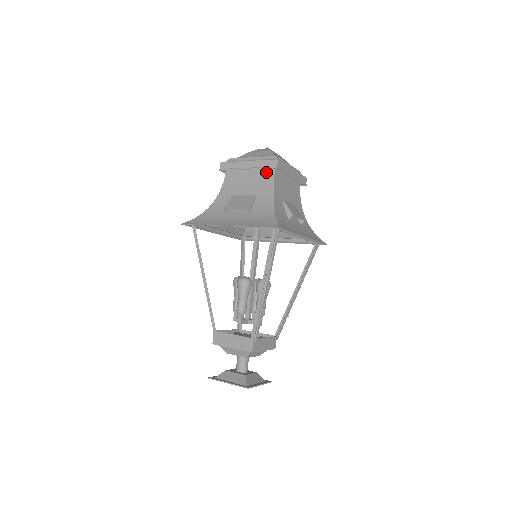
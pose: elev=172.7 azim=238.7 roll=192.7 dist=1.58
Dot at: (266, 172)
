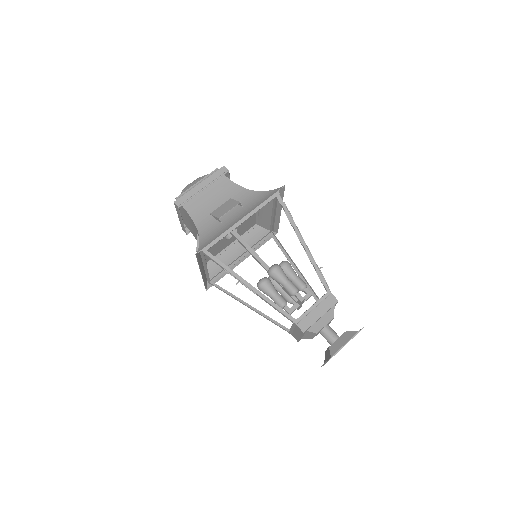
Dot at: (185, 213)
